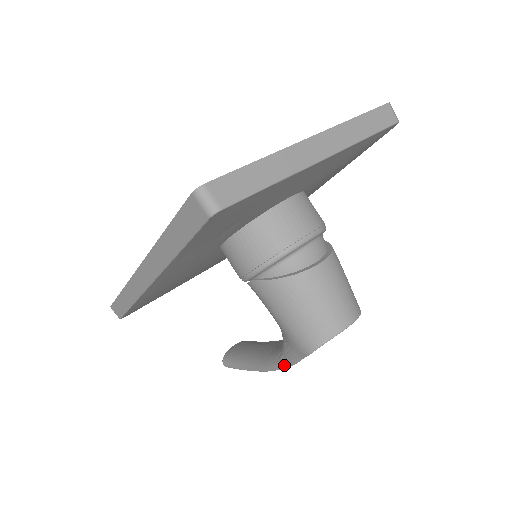
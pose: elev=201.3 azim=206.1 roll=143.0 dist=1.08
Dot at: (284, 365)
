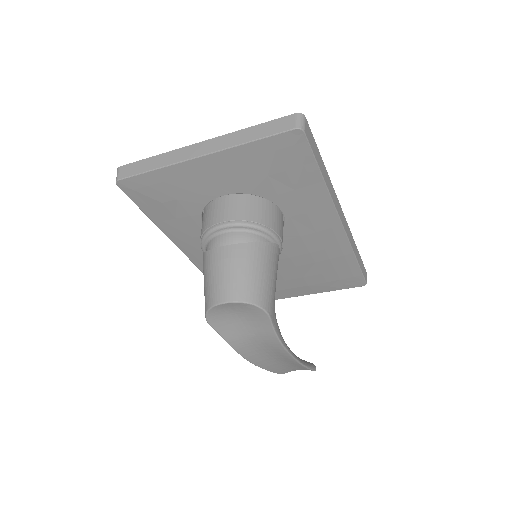
Dot at: occluded
